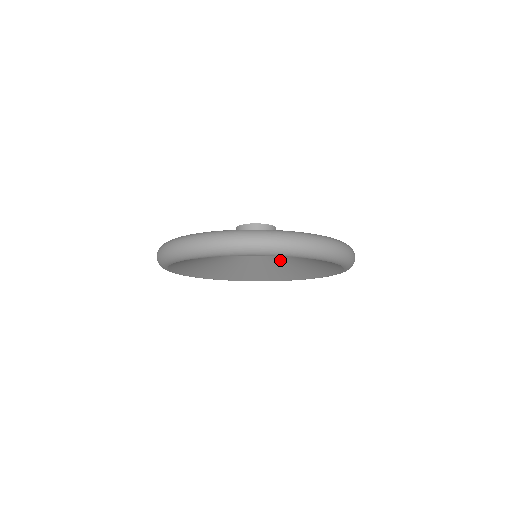
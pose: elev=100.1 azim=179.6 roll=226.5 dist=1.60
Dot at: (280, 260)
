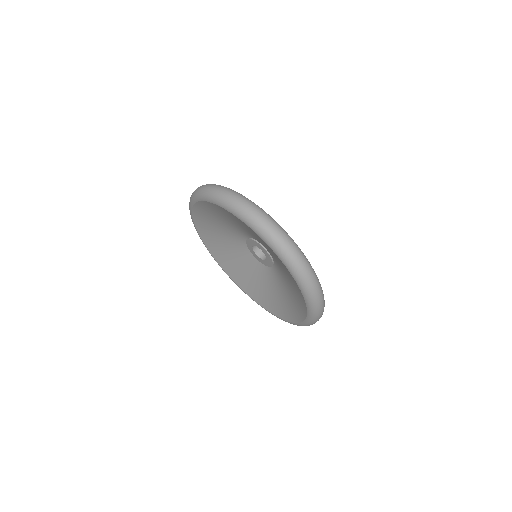
Dot at: (263, 276)
